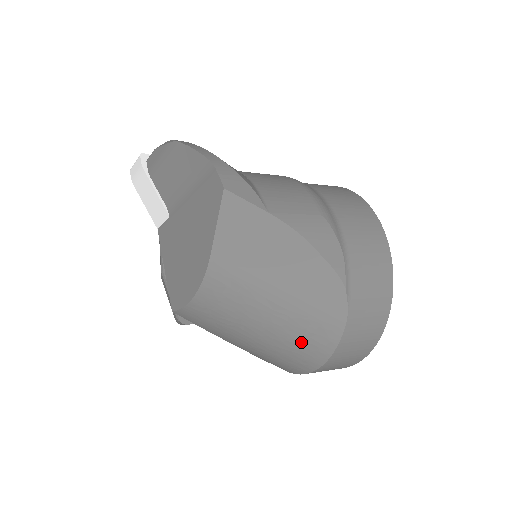
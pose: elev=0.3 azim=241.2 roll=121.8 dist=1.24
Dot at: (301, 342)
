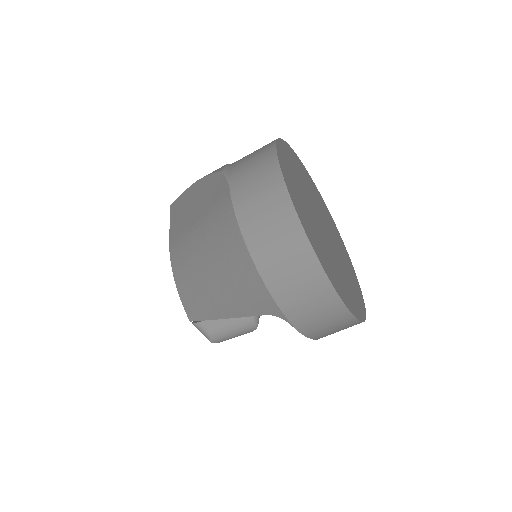
Dot at: (220, 239)
